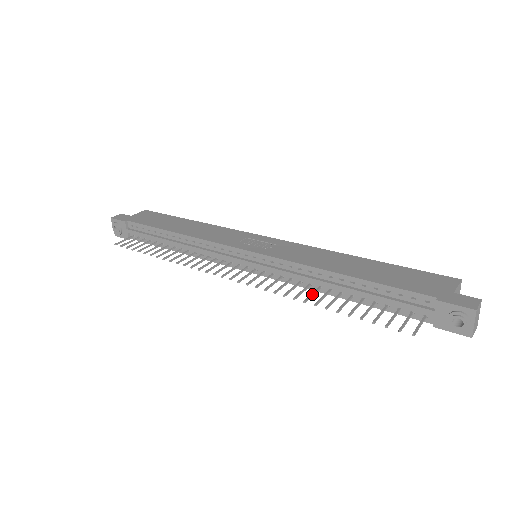
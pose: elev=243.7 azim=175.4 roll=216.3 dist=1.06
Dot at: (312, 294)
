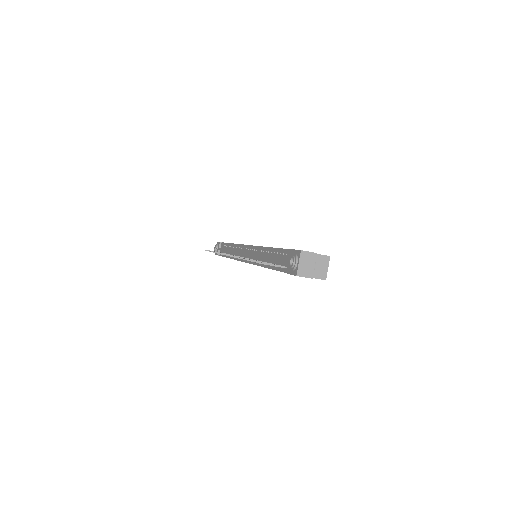
Dot at: occluded
